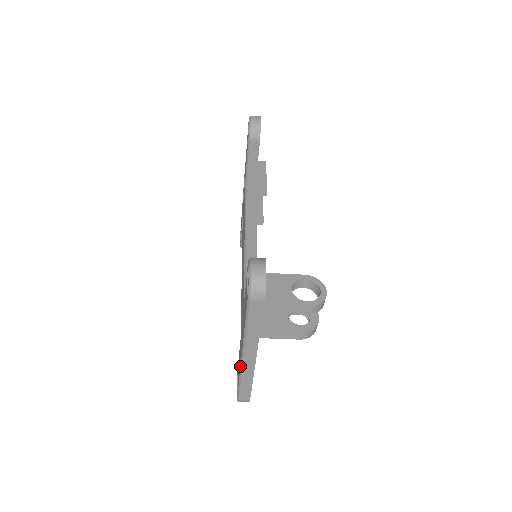
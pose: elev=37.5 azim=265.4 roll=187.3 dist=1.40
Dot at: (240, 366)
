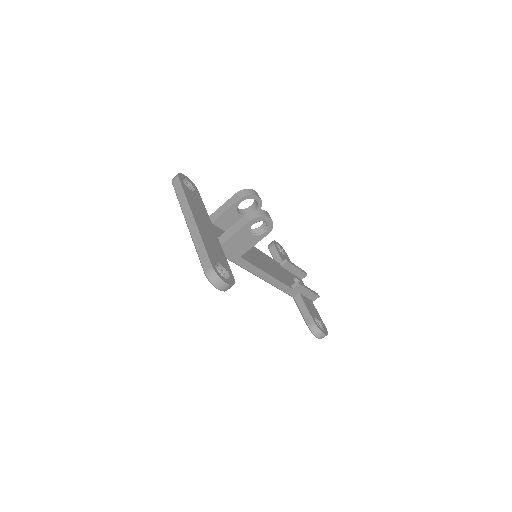
Dot at: (191, 235)
